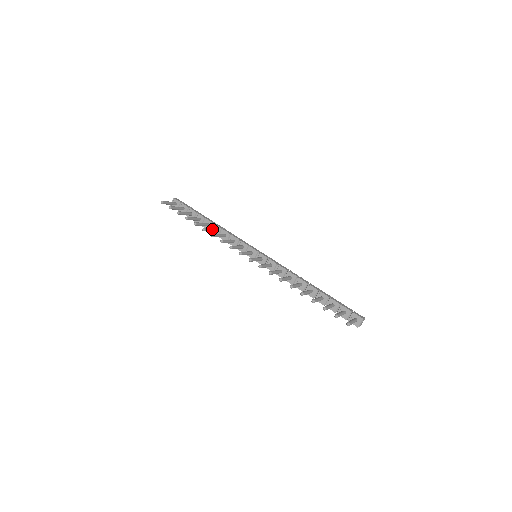
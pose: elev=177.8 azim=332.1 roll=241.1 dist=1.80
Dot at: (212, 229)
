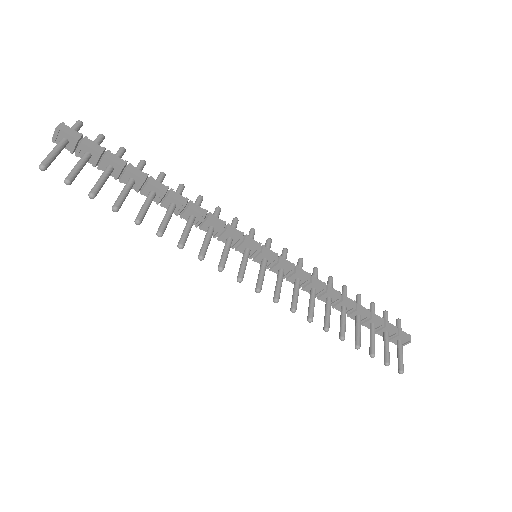
Dot at: (170, 216)
